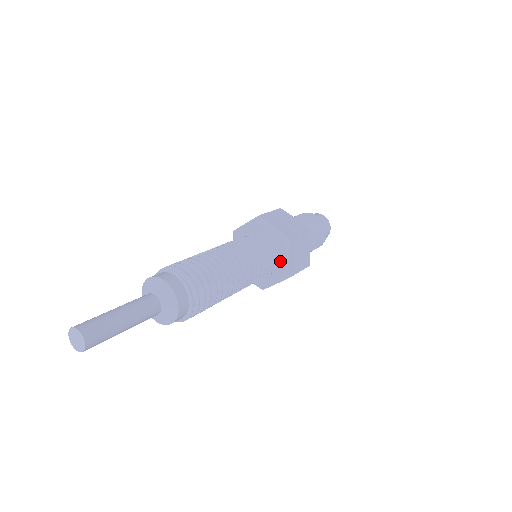
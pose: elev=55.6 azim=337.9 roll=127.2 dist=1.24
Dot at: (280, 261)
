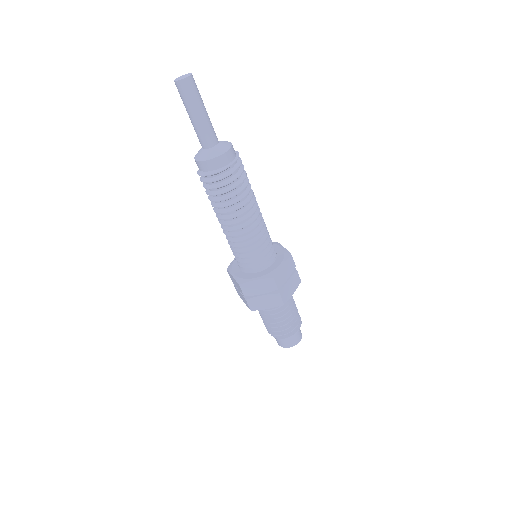
Dot at: (273, 265)
